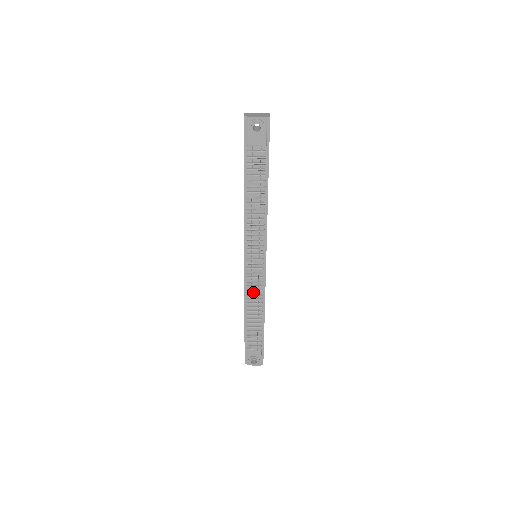
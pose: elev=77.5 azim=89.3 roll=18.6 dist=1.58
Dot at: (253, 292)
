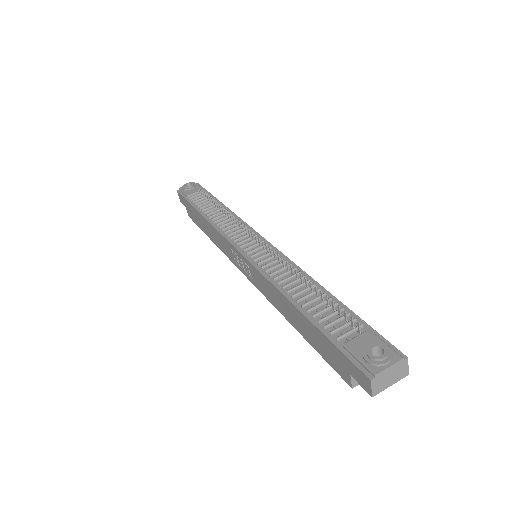
Dot at: (276, 271)
